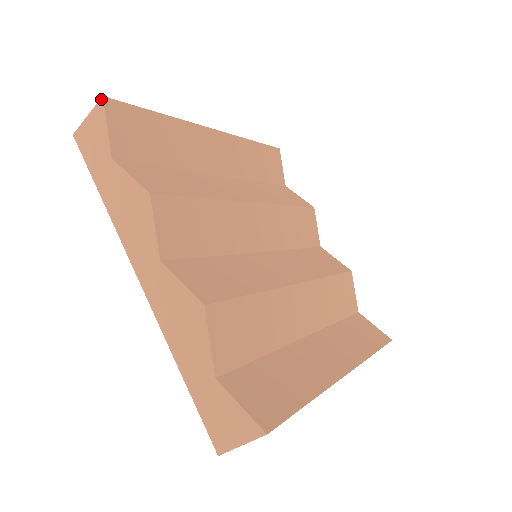
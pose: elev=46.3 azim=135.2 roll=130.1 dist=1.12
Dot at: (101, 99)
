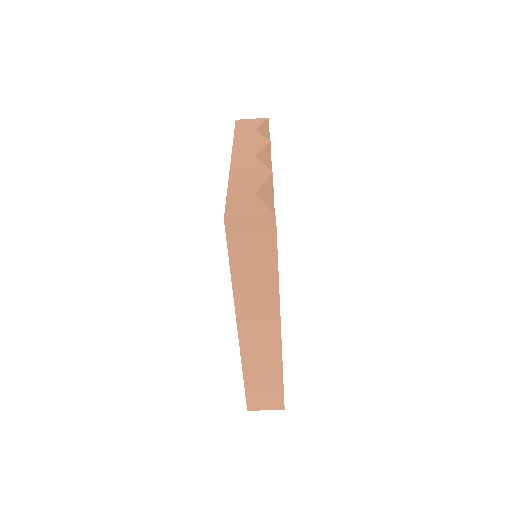
Dot at: (267, 118)
